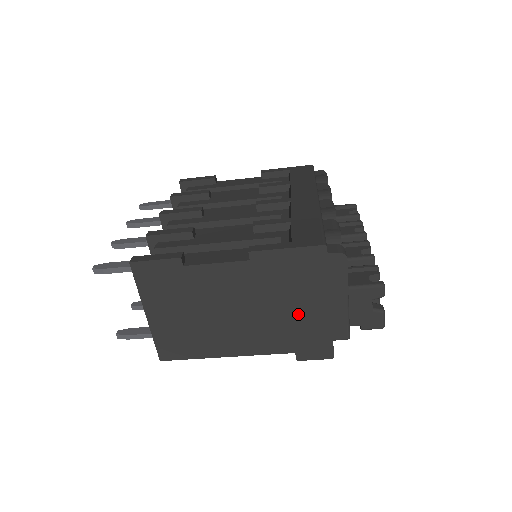
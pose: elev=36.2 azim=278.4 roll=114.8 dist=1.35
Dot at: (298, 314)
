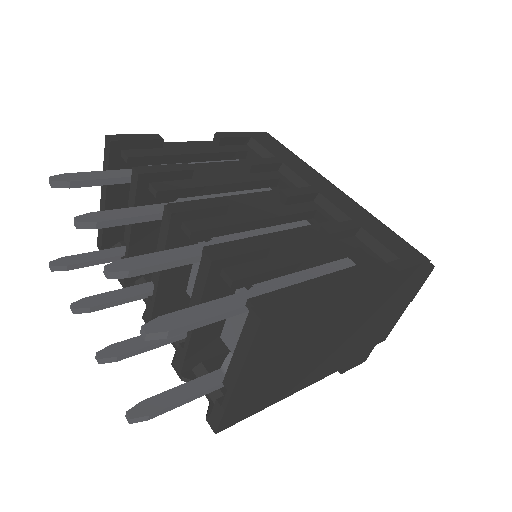
Dot at: (370, 330)
